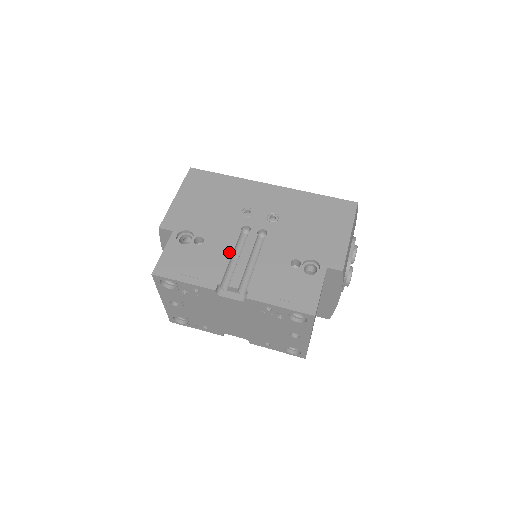
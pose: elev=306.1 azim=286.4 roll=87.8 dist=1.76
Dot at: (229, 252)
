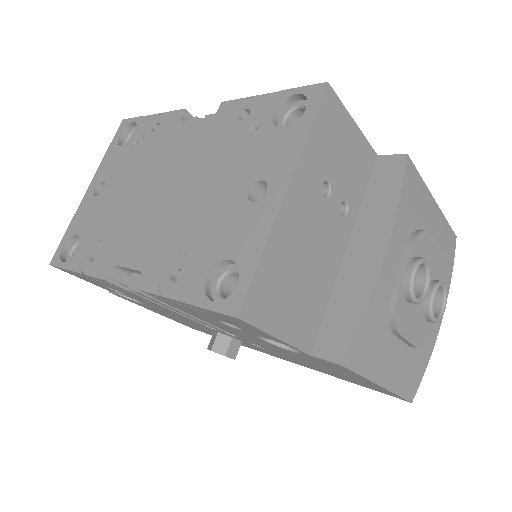
Dot at: occluded
